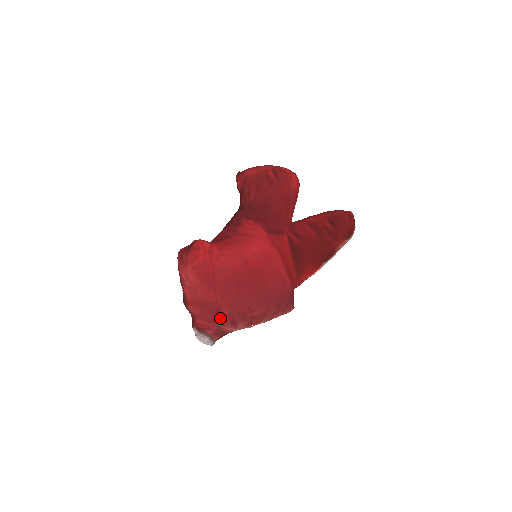
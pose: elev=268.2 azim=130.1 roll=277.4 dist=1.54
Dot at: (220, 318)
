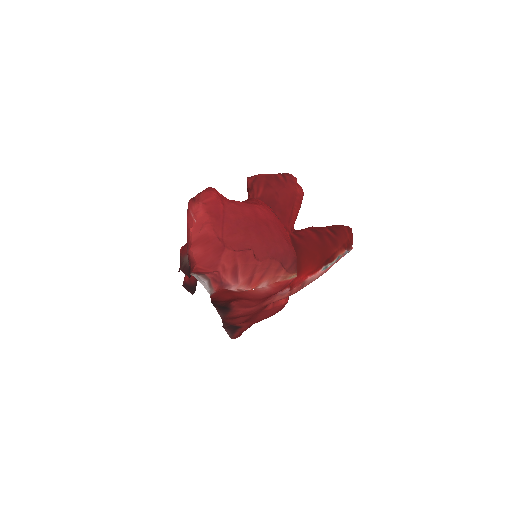
Dot at: (223, 260)
